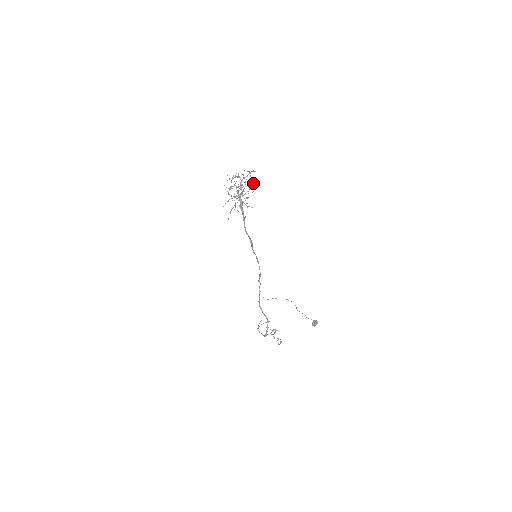
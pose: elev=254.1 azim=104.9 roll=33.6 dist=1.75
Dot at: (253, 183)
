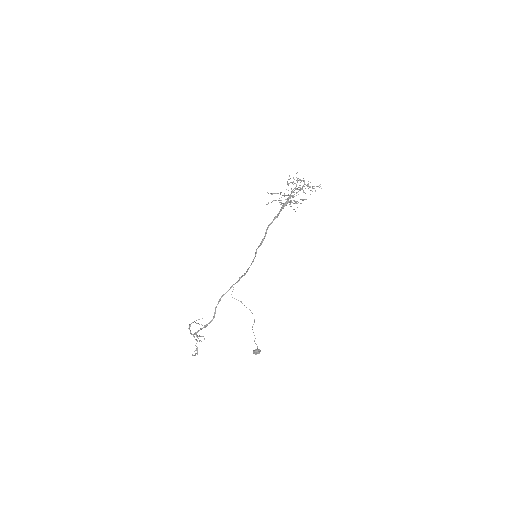
Dot at: (306, 199)
